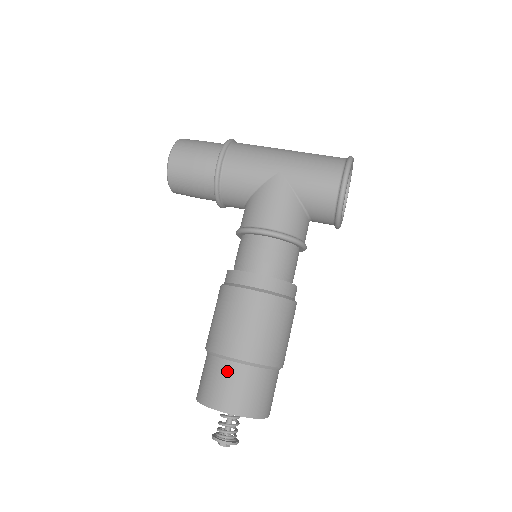
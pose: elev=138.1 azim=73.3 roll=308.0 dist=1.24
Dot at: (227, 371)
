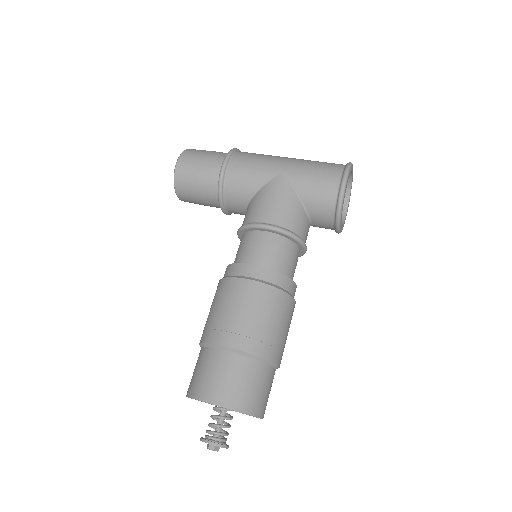
Dot at: (220, 361)
